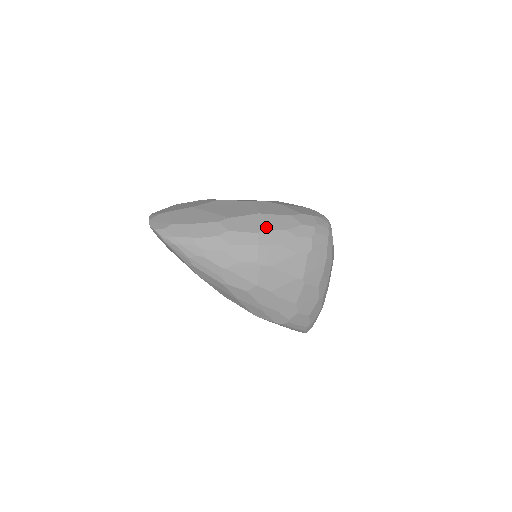
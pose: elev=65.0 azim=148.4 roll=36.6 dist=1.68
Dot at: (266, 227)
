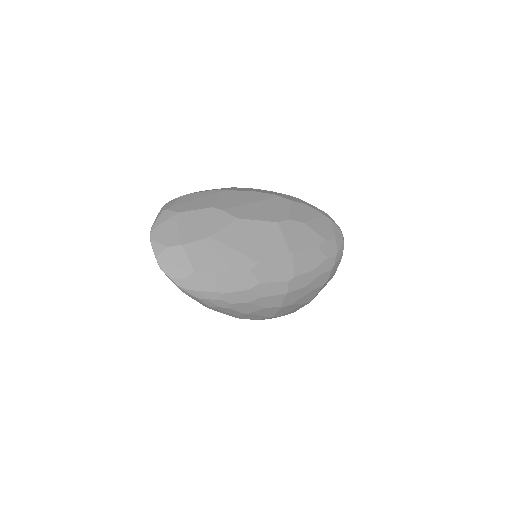
Dot at: (296, 271)
